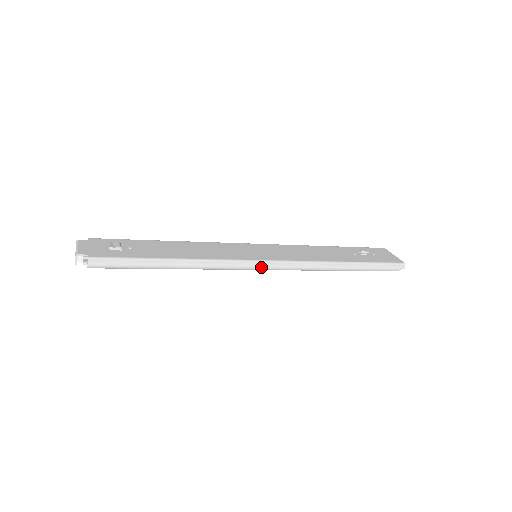
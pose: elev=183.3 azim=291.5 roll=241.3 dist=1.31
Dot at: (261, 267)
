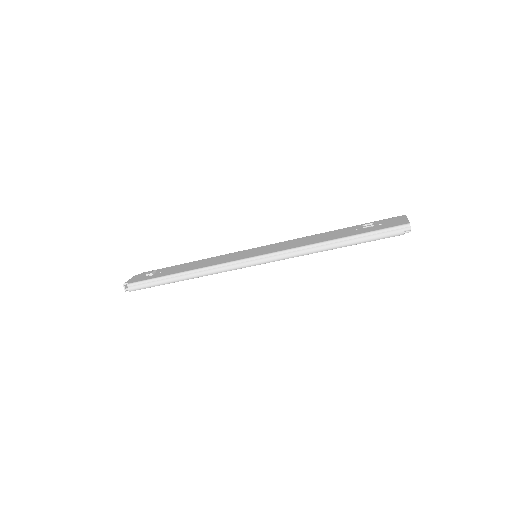
Dot at: (250, 263)
